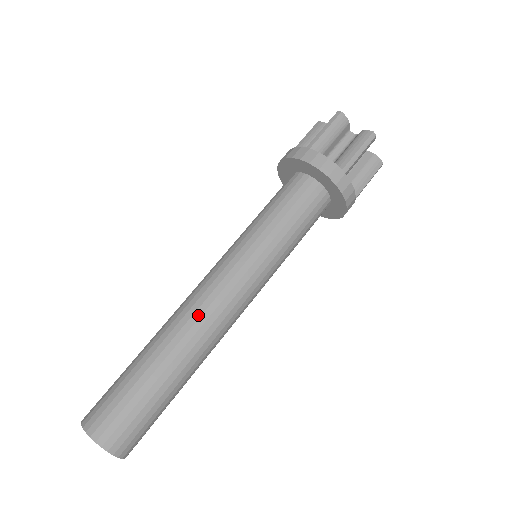
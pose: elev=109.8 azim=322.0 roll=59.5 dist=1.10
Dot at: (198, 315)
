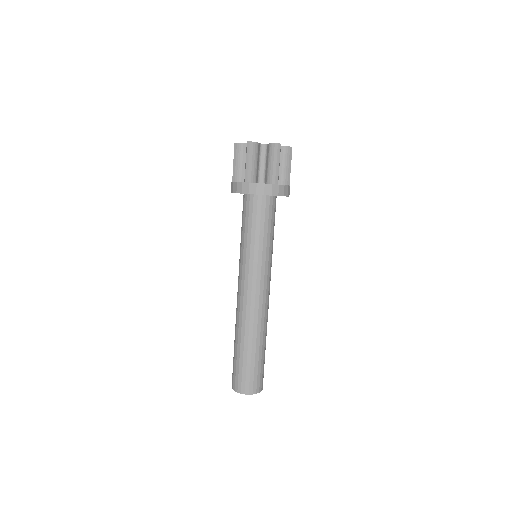
Dot at: (266, 312)
